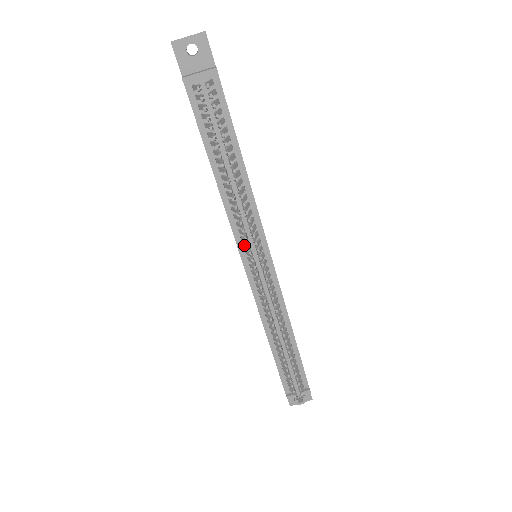
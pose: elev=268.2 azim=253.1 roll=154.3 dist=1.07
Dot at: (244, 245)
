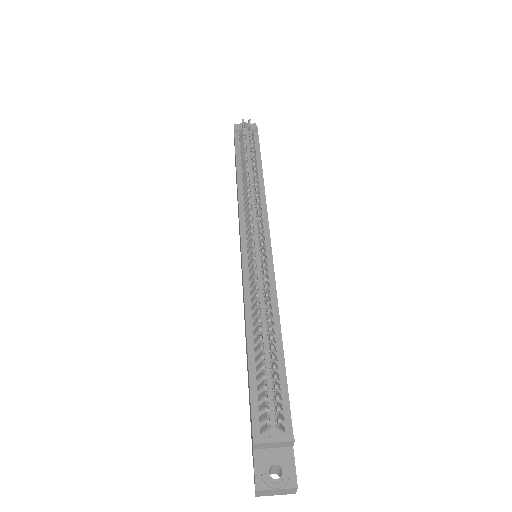
Dot at: (247, 224)
